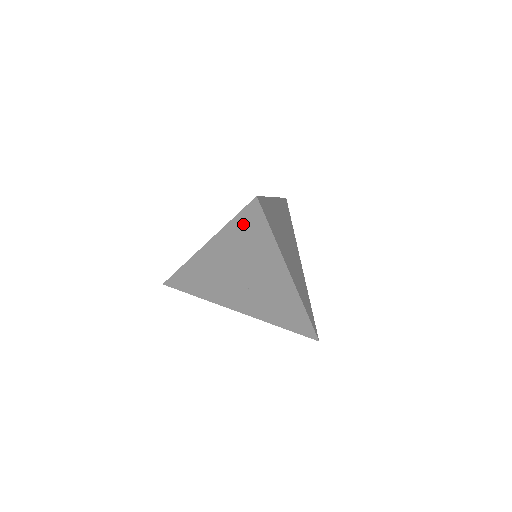
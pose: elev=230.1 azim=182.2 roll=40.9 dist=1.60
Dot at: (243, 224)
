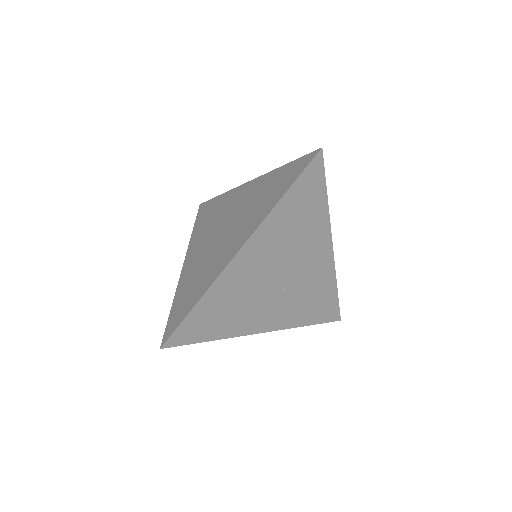
Dot at: (298, 194)
